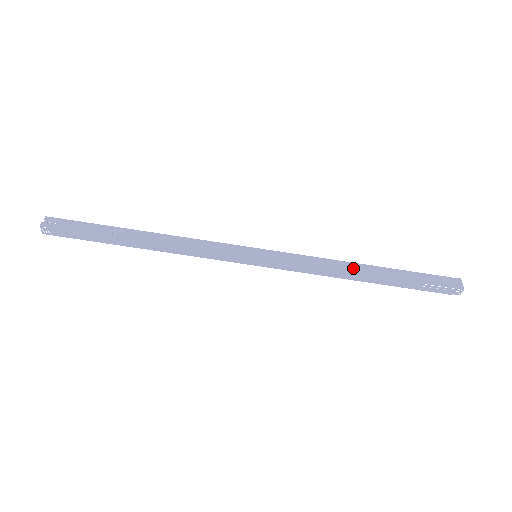
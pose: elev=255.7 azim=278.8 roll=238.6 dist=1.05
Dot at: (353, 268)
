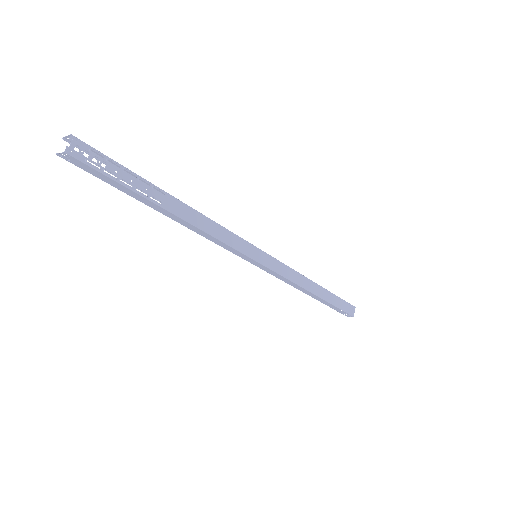
Dot at: (310, 287)
